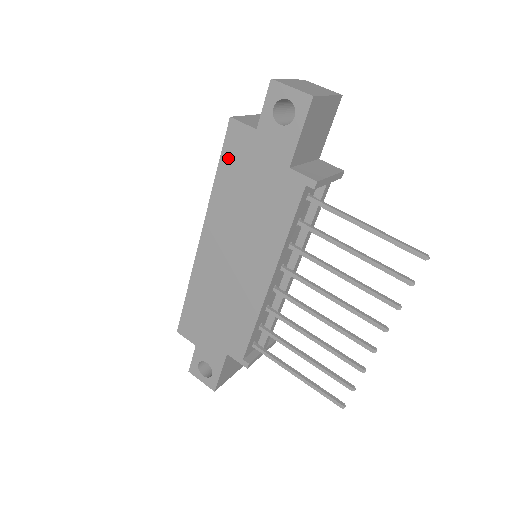
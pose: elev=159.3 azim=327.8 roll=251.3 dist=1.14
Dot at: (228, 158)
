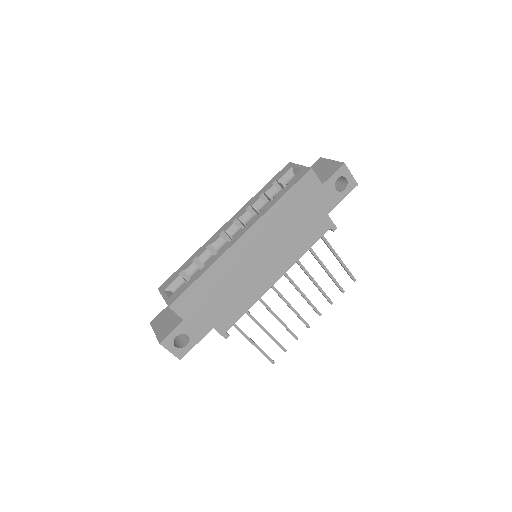
Dot at: (296, 191)
